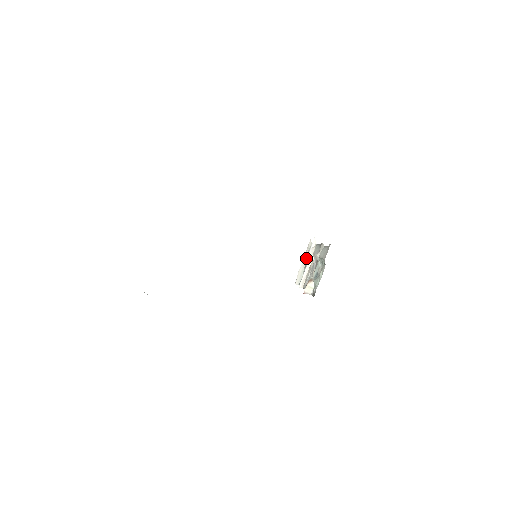
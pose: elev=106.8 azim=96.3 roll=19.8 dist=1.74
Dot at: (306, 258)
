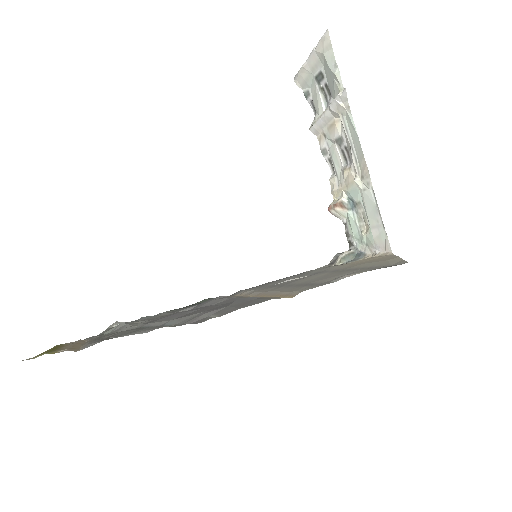
Dot at: (318, 62)
